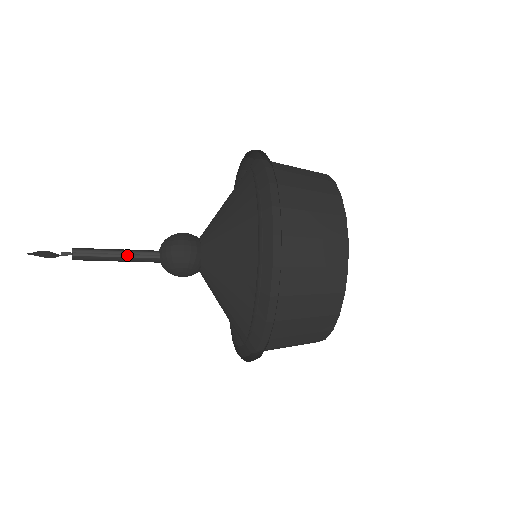
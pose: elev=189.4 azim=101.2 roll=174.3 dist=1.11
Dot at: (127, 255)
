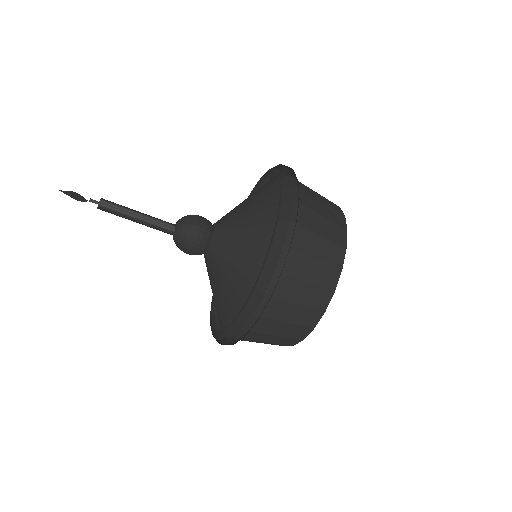
Dot at: (147, 220)
